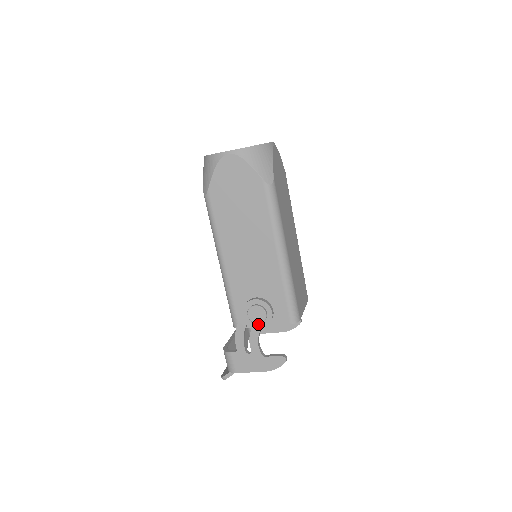
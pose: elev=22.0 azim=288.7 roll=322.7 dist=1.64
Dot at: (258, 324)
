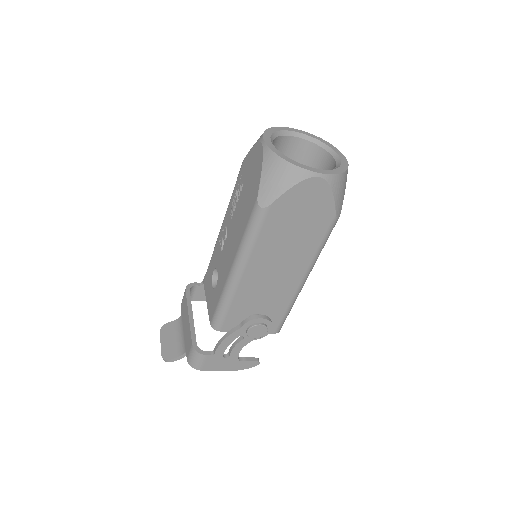
Dot at: (251, 337)
